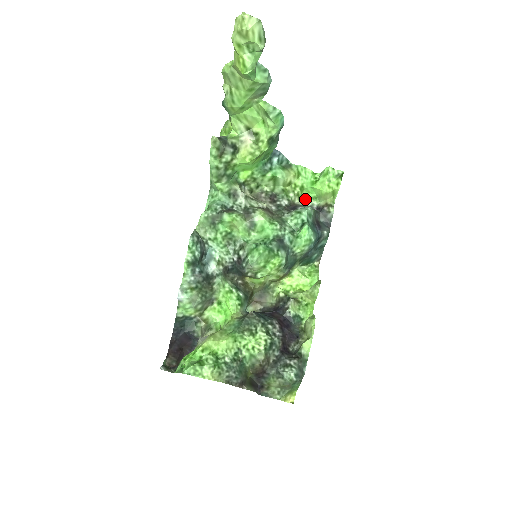
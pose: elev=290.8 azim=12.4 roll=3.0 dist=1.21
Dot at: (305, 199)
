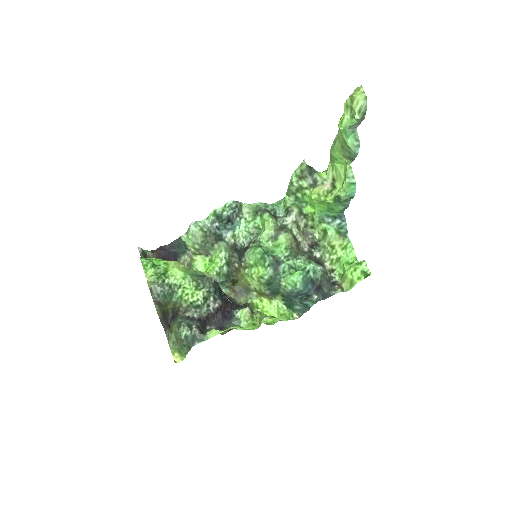
Dot at: (334, 269)
